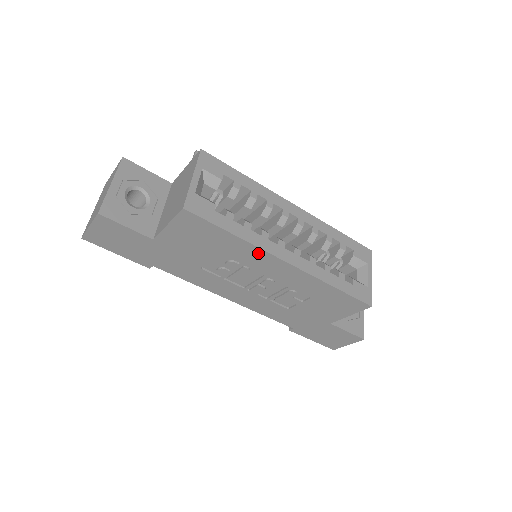
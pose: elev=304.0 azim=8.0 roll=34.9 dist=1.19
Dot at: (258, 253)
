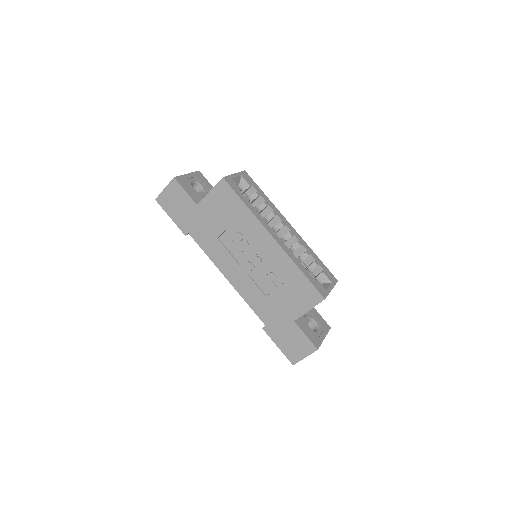
Dot at: (257, 225)
